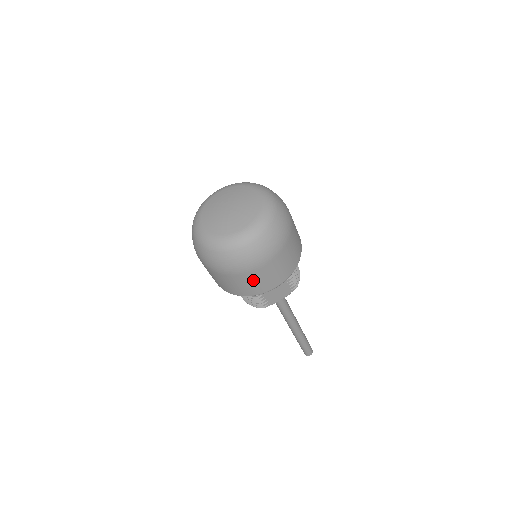
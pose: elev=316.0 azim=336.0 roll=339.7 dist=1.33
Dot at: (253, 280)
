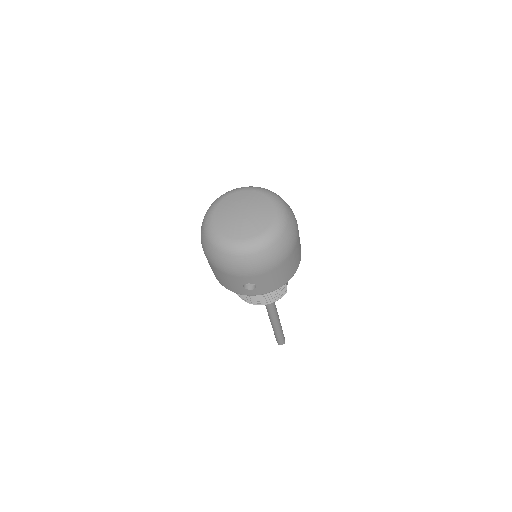
Dot at: (297, 253)
